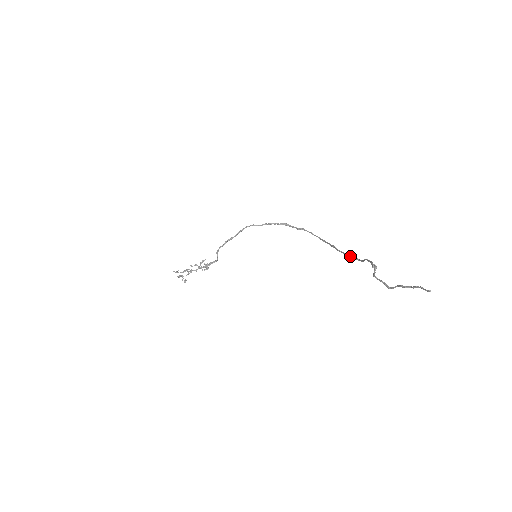
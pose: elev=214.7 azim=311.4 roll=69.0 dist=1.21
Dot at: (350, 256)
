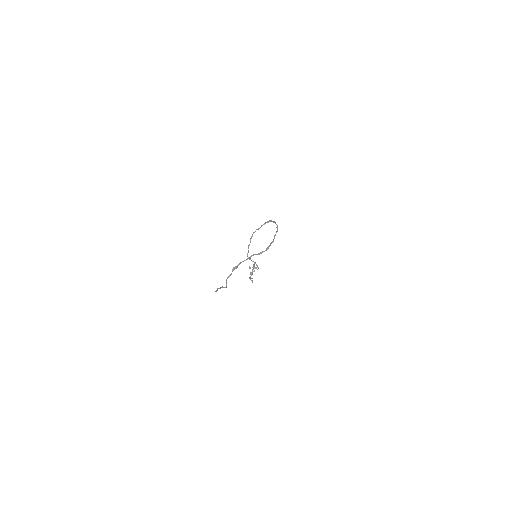
Dot at: (269, 246)
